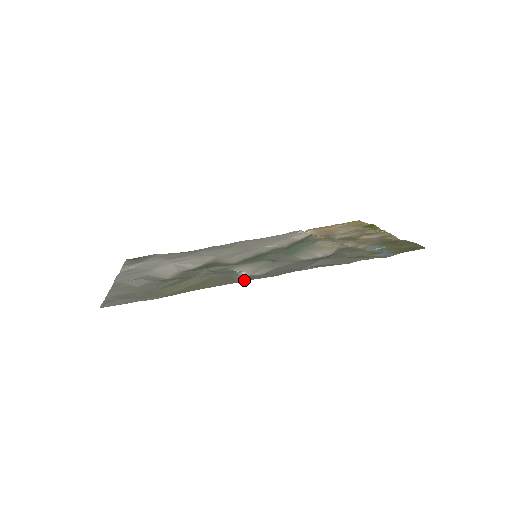
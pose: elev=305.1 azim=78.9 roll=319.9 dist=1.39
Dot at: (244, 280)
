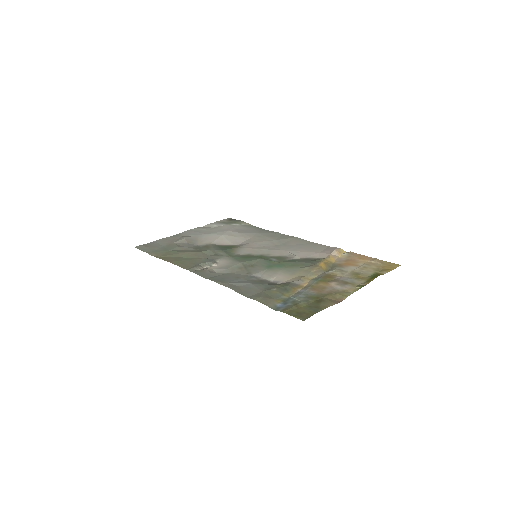
Dot at: (191, 270)
